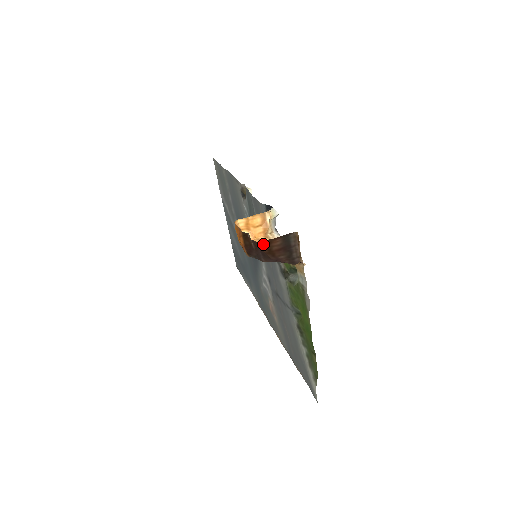
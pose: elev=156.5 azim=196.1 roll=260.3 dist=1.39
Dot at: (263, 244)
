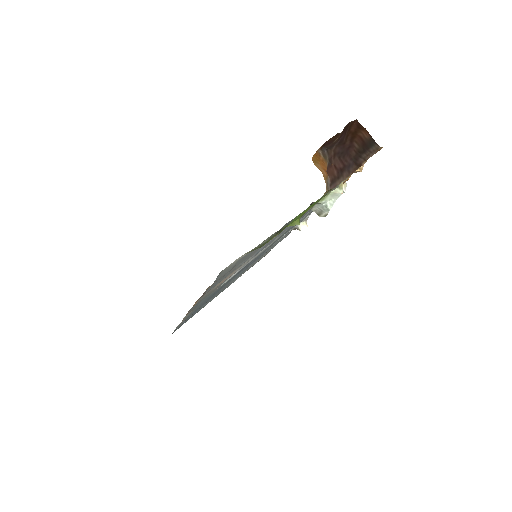
Dot at: (357, 125)
